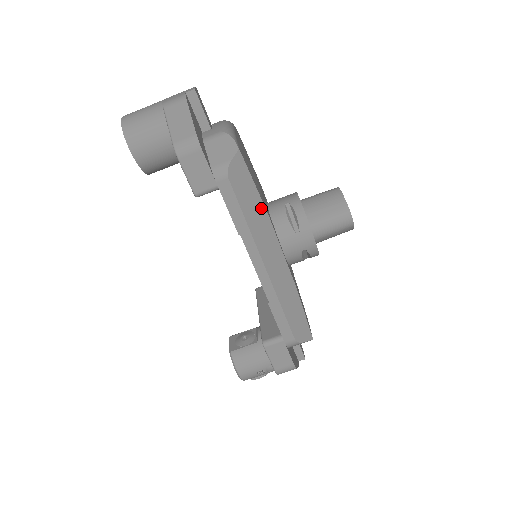
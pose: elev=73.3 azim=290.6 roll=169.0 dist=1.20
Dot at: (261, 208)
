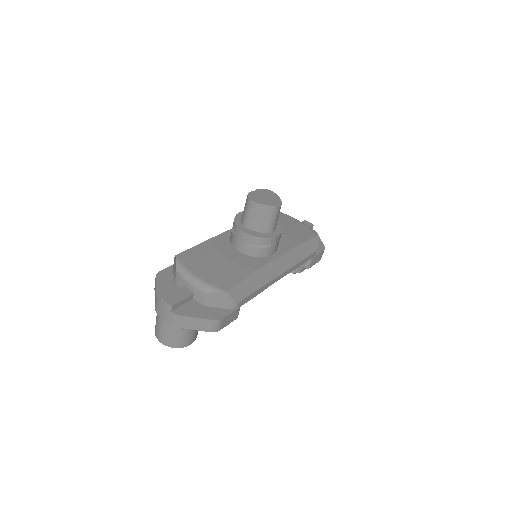
Dot at: (255, 275)
